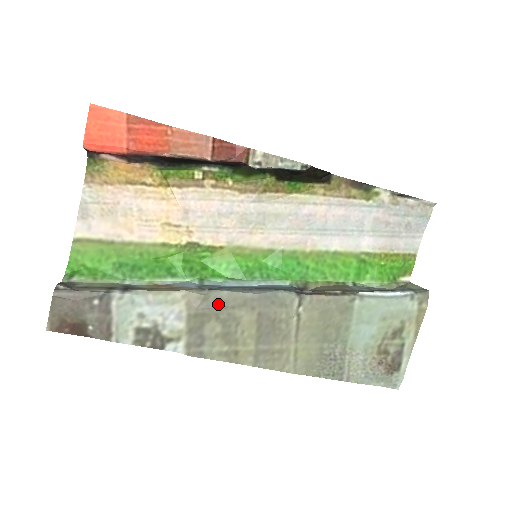
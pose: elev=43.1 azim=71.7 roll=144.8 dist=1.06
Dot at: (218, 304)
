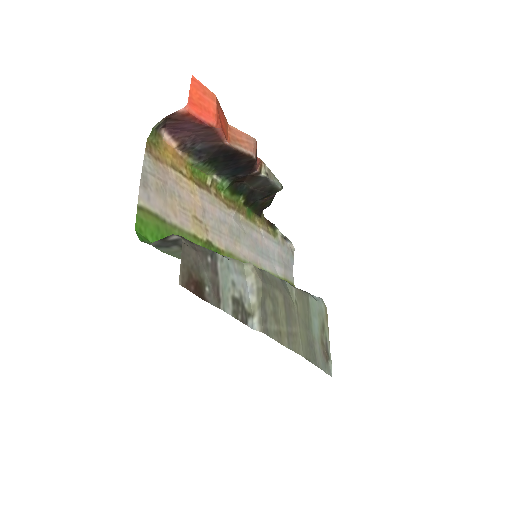
Dot at: (268, 282)
